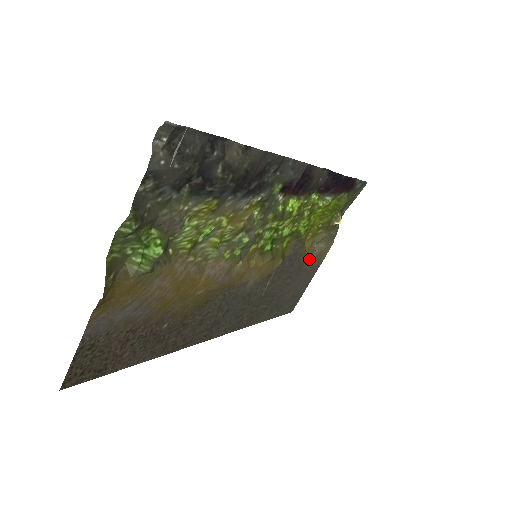
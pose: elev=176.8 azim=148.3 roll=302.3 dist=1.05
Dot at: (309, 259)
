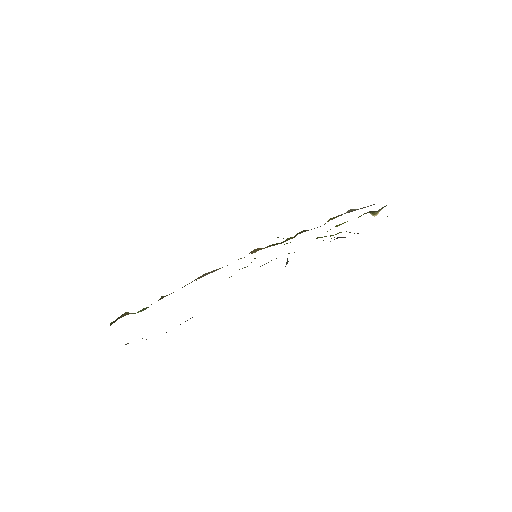
Dot at: occluded
